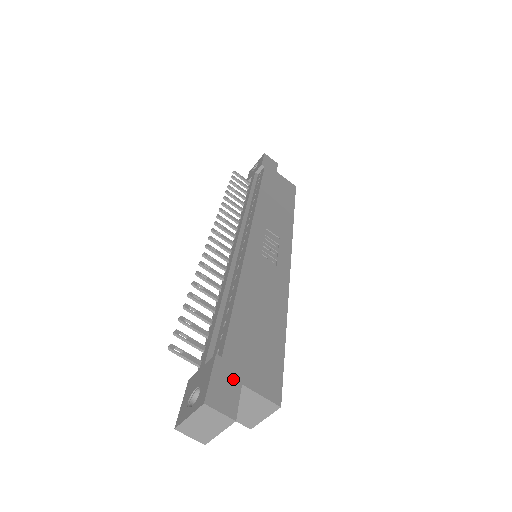
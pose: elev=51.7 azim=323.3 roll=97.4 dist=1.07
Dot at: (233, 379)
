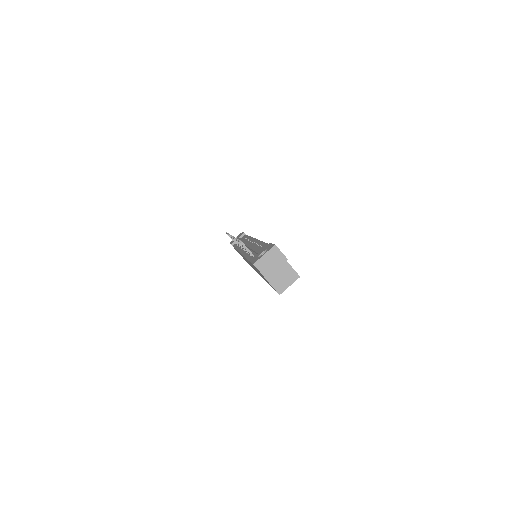
Dot at: occluded
